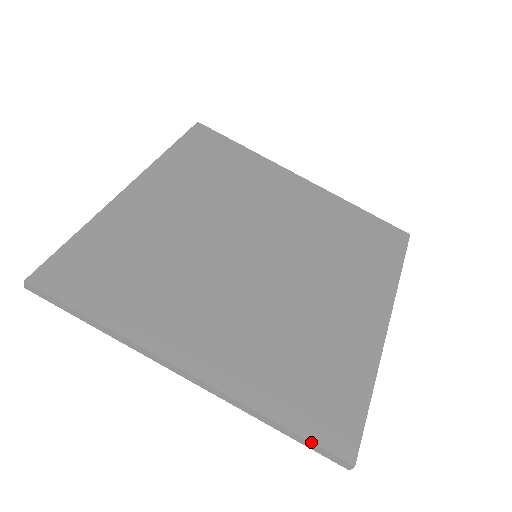
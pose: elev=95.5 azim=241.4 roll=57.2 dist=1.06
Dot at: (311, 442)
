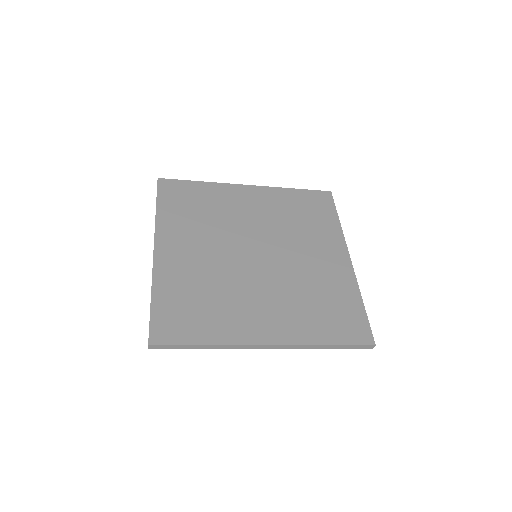
Dot at: (150, 318)
